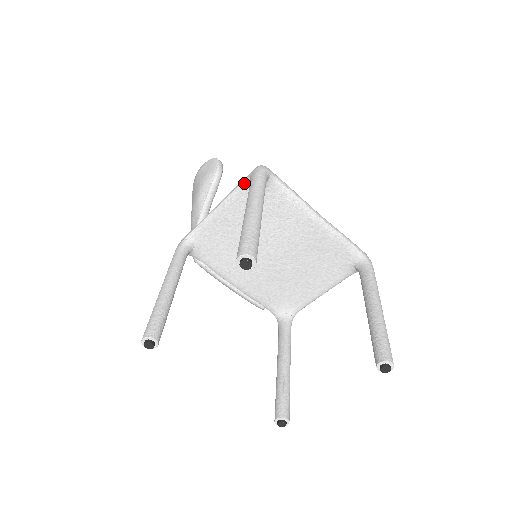
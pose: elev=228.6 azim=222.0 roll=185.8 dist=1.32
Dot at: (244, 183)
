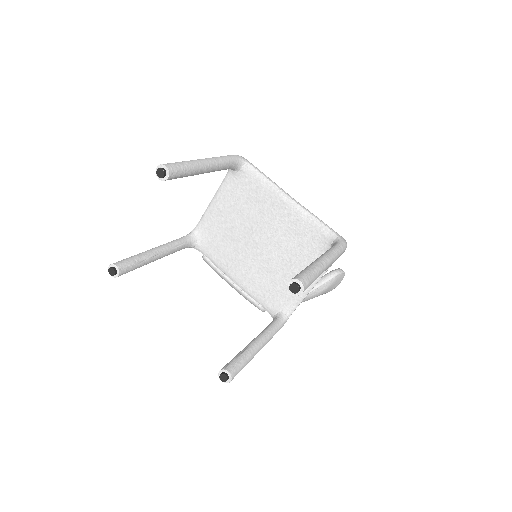
Dot at: (228, 173)
